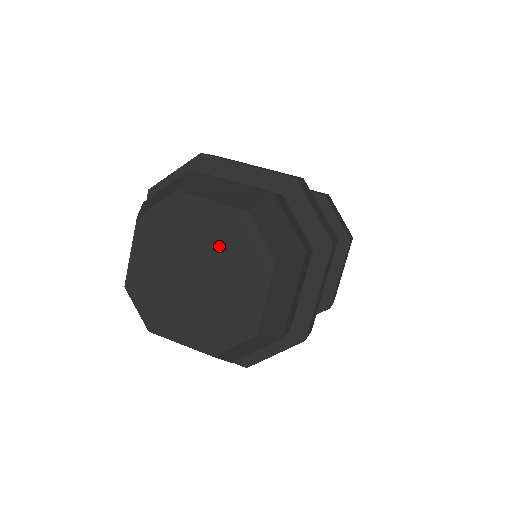
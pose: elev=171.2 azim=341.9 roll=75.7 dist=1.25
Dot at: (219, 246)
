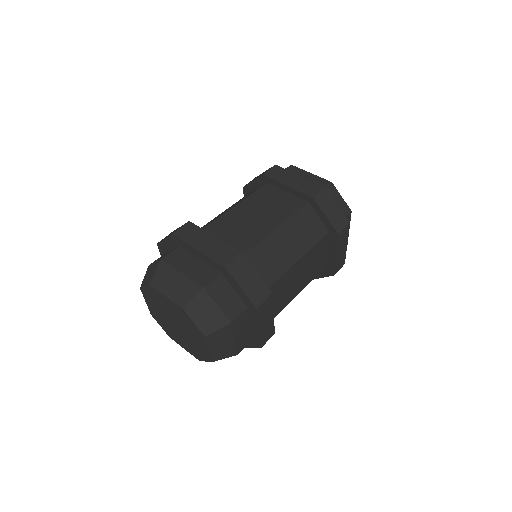
Dot at: (179, 318)
